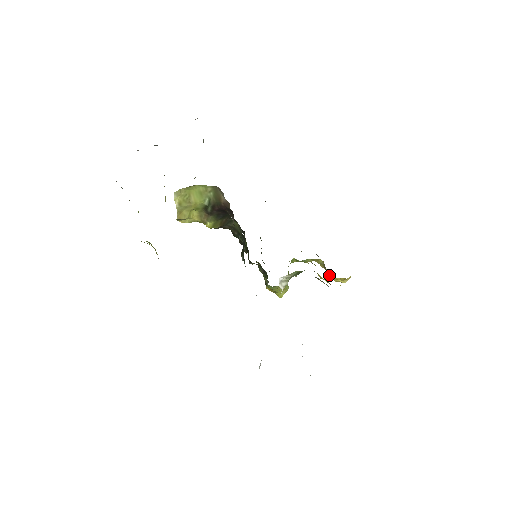
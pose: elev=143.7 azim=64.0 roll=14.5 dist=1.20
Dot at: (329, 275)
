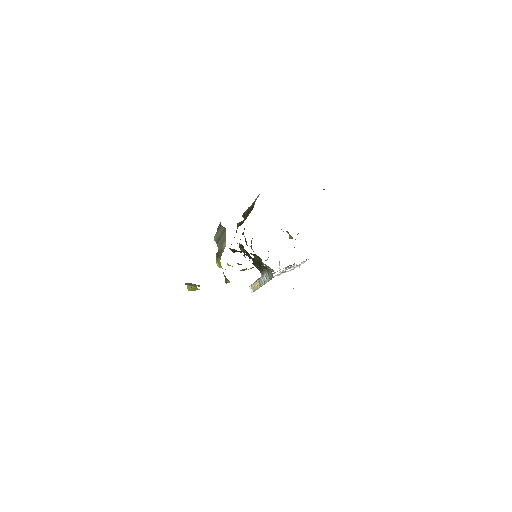
Dot at: (295, 239)
